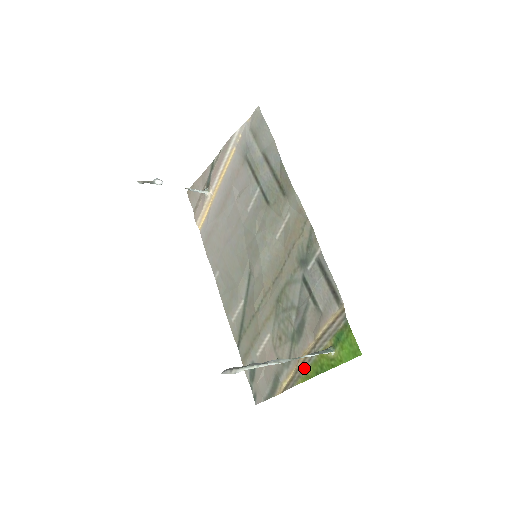
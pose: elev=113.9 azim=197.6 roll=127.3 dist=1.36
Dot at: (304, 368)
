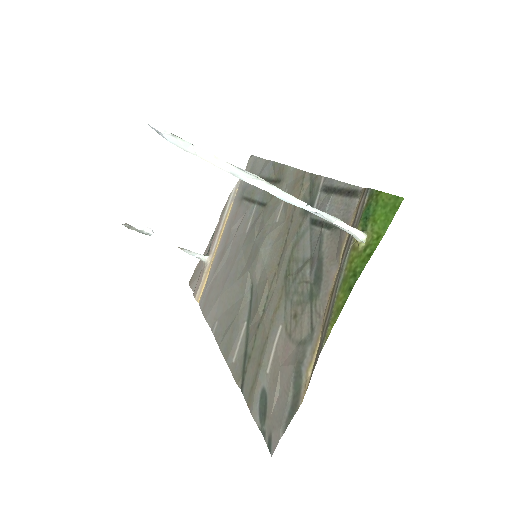
Dot at: (332, 306)
